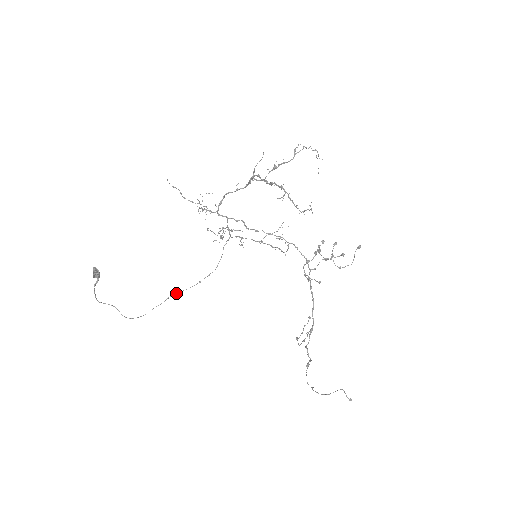
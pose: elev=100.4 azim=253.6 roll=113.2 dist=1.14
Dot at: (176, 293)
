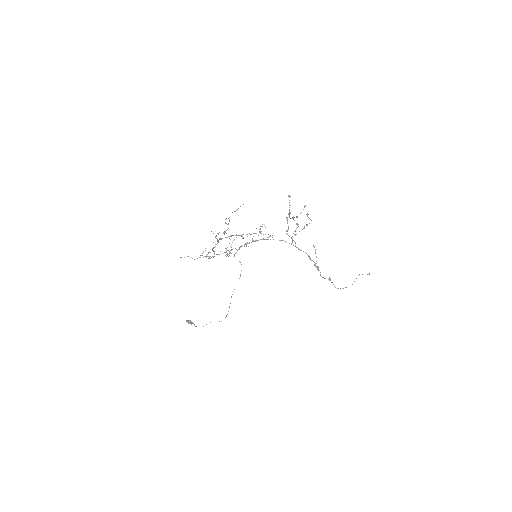
Dot at: (233, 291)
